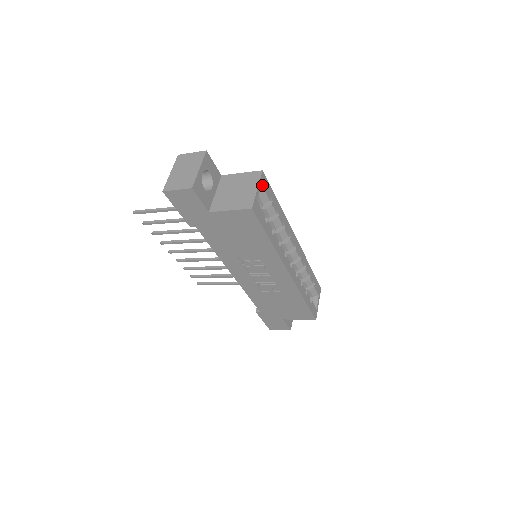
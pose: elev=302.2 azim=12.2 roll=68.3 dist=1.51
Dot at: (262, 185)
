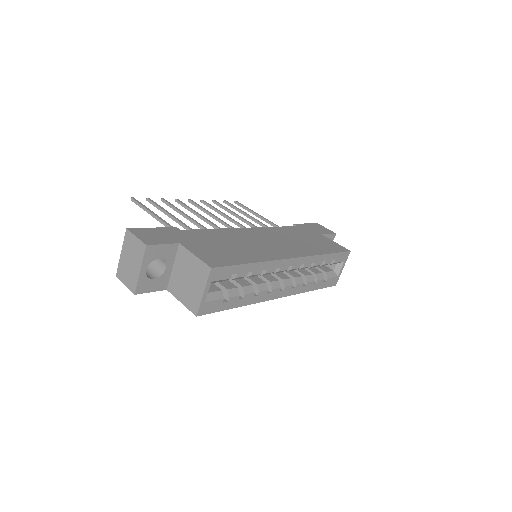
Dot at: (213, 280)
